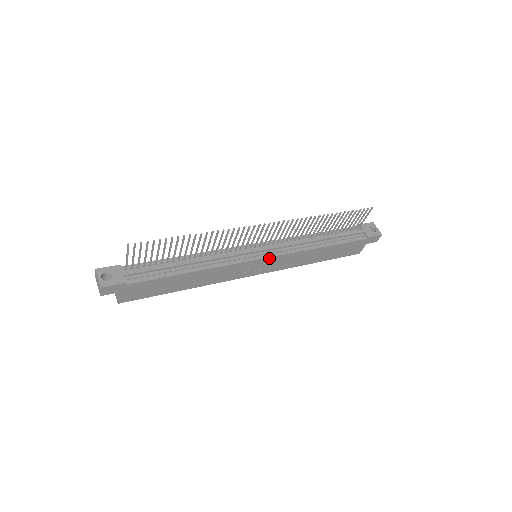
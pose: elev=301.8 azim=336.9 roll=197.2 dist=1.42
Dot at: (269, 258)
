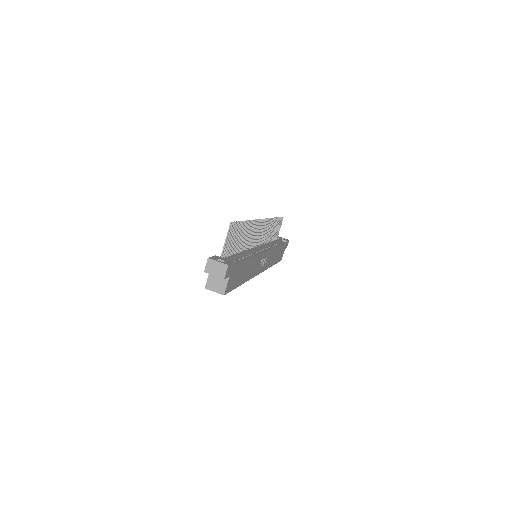
Dot at: (267, 252)
